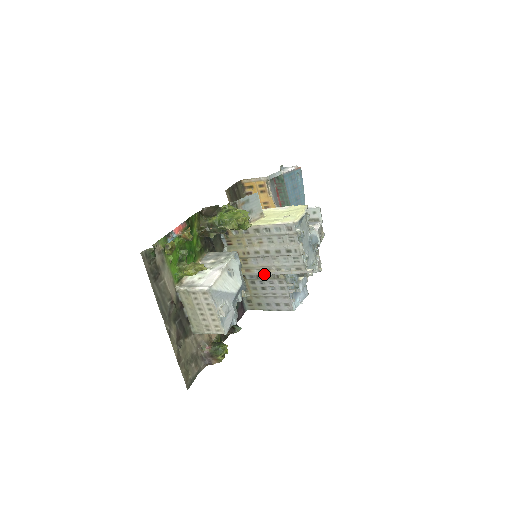
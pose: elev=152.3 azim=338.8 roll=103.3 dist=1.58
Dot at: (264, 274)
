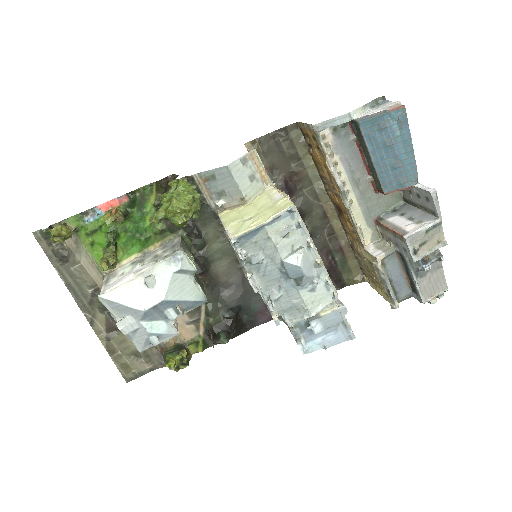
Dot at: occluded
